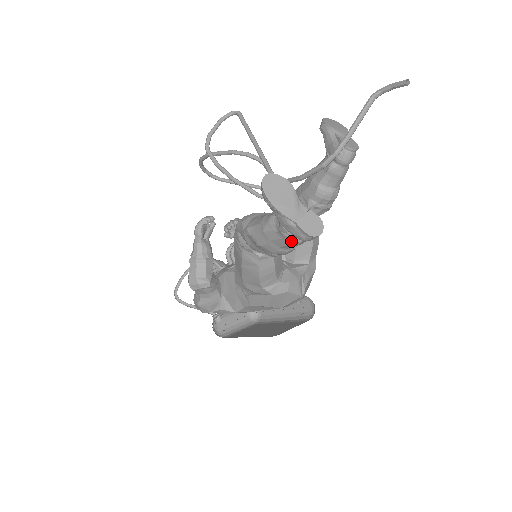
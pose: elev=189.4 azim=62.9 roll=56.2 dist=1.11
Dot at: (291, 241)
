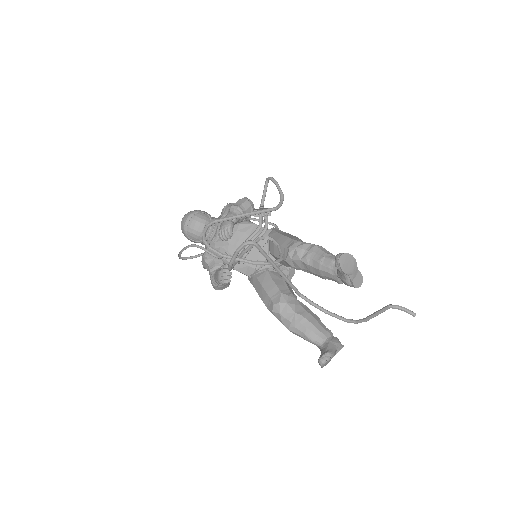
Dot at: occluded
